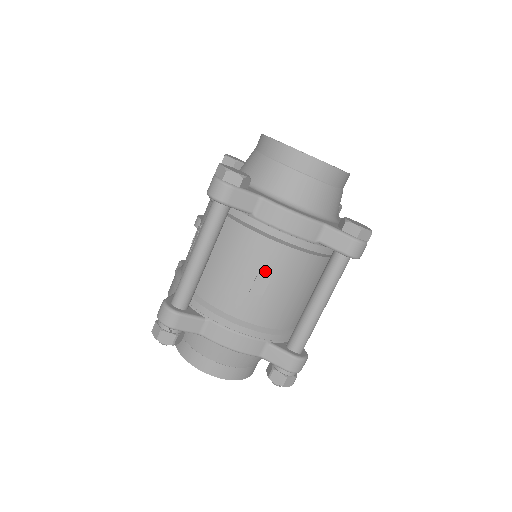
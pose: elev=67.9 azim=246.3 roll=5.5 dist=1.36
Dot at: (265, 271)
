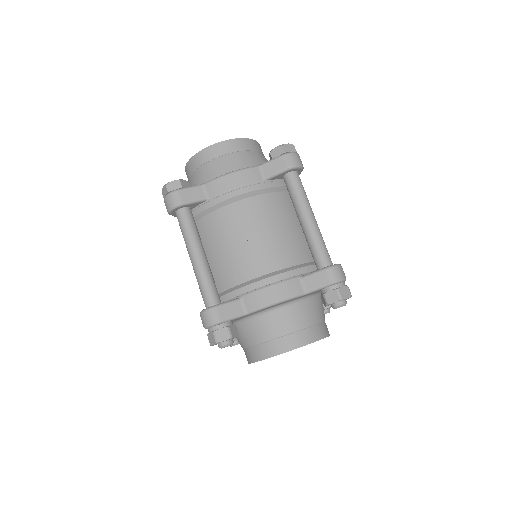
Dot at: (248, 226)
